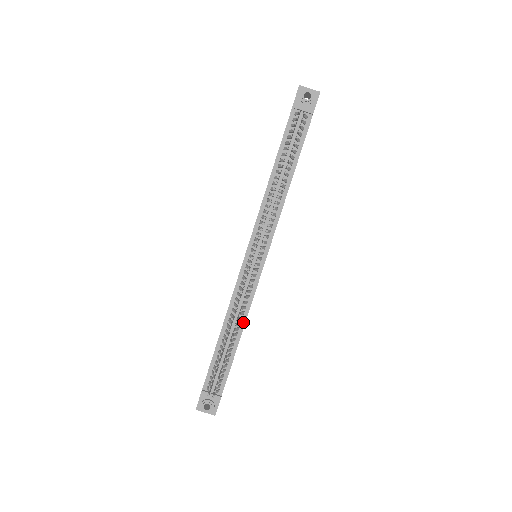
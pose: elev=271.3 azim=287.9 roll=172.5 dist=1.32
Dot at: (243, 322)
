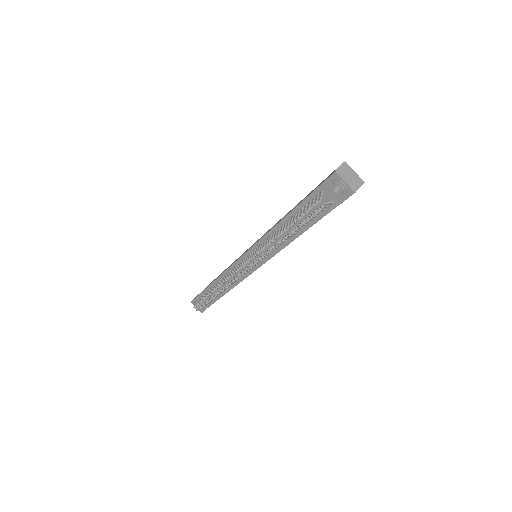
Dot at: (230, 288)
